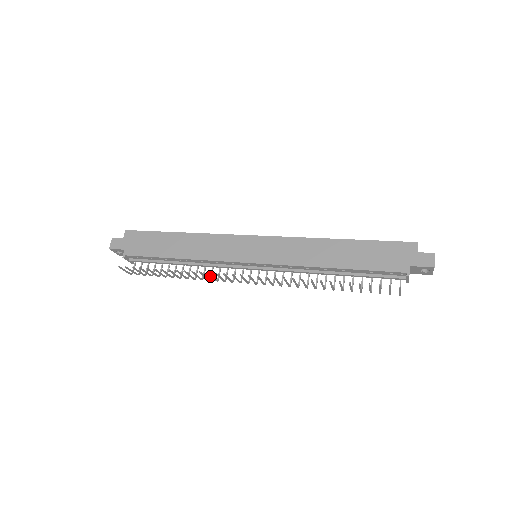
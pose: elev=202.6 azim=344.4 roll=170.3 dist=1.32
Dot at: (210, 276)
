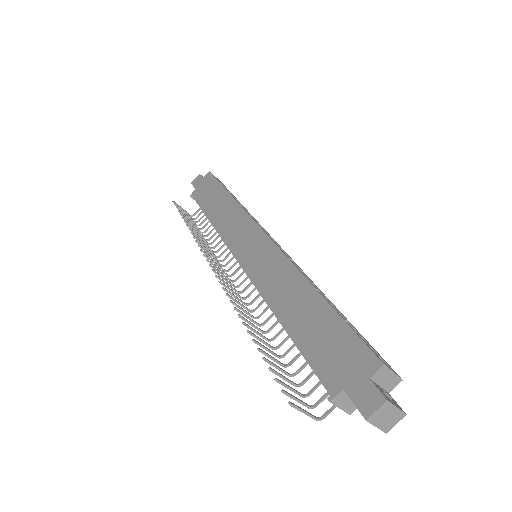
Dot at: (221, 253)
